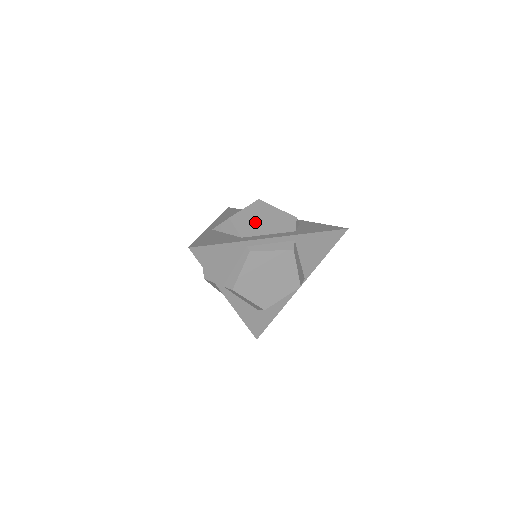
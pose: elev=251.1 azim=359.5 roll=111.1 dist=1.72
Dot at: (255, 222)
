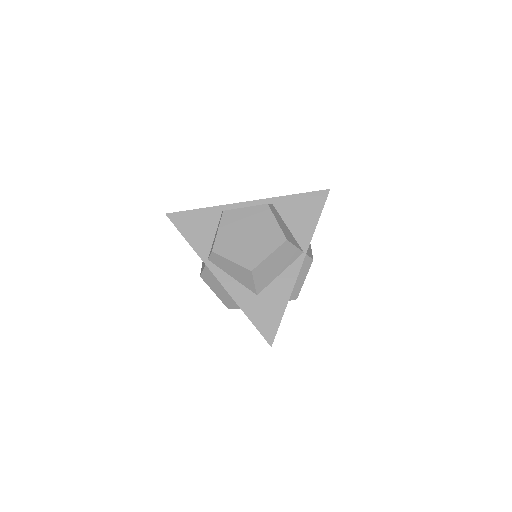
Dot at: occluded
